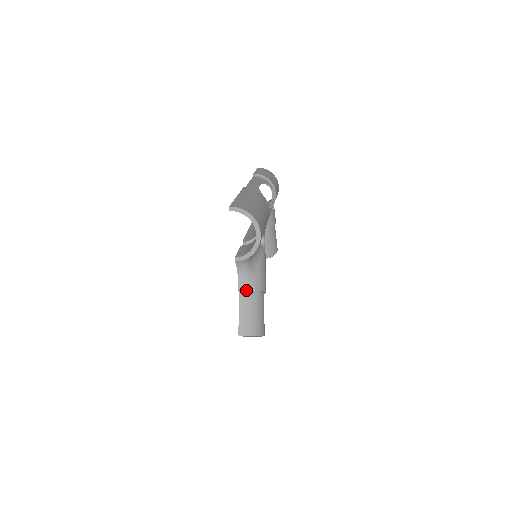
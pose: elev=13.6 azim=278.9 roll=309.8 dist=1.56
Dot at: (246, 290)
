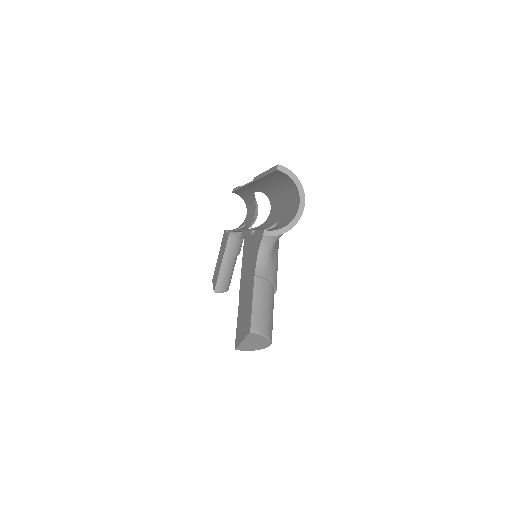
Dot at: (263, 278)
